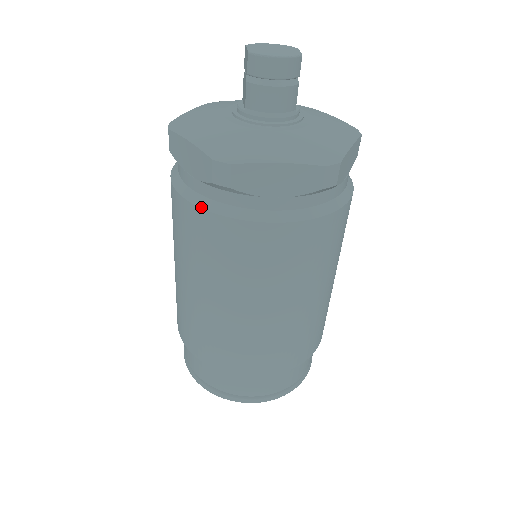
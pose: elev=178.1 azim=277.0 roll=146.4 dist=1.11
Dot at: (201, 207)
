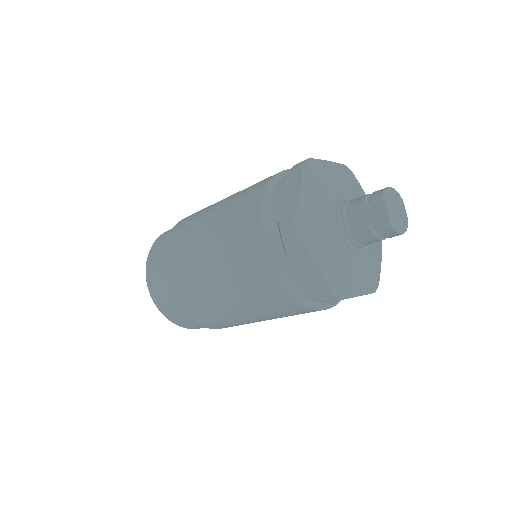
Dot at: (292, 295)
